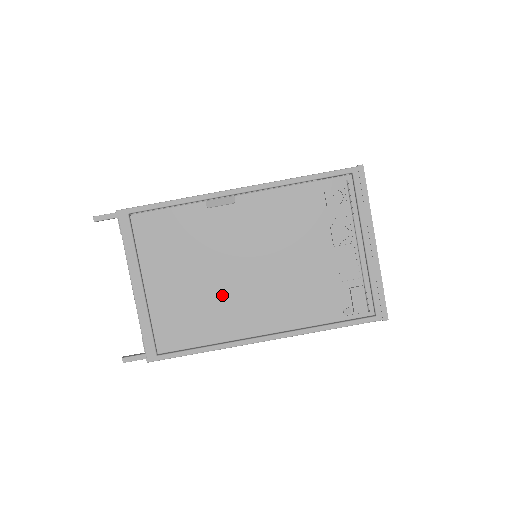
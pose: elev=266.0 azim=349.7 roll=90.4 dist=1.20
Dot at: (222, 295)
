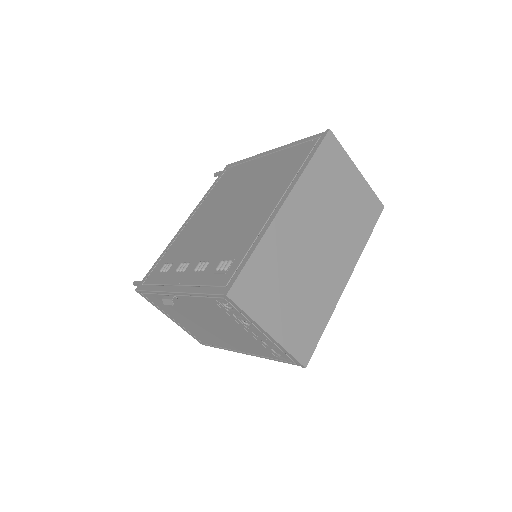
Dot at: (209, 332)
